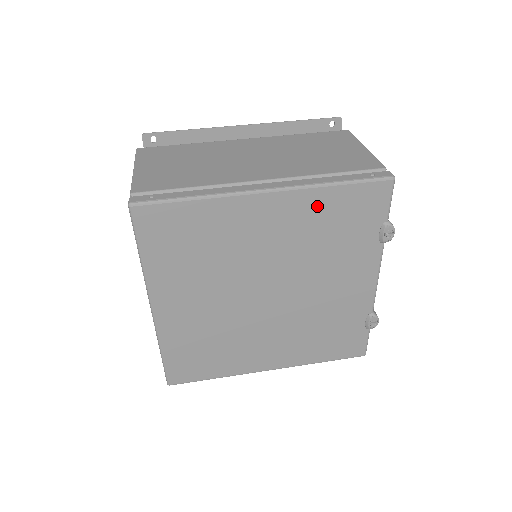
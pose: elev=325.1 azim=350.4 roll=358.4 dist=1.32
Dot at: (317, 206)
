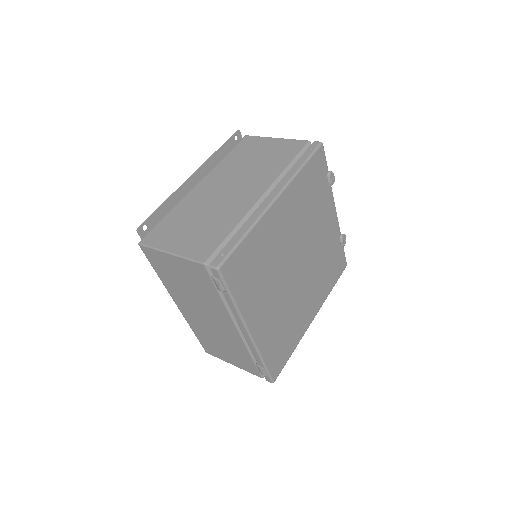
Dot at: (299, 188)
